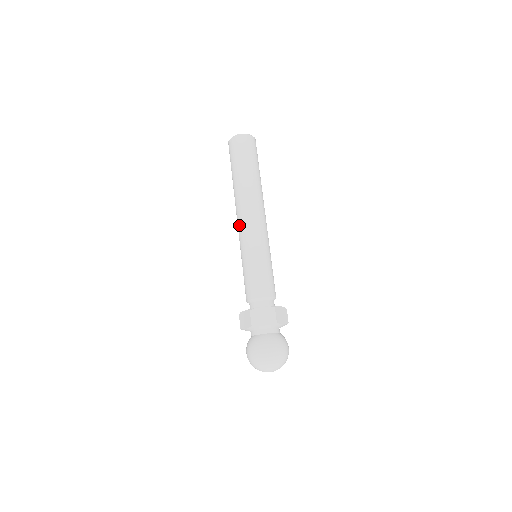
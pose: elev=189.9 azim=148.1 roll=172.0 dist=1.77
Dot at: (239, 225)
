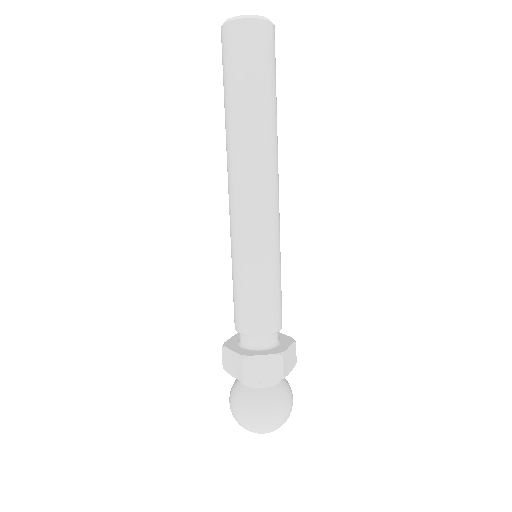
Dot at: occluded
